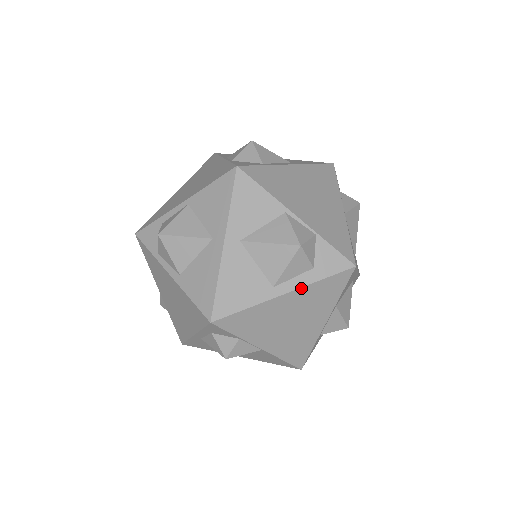
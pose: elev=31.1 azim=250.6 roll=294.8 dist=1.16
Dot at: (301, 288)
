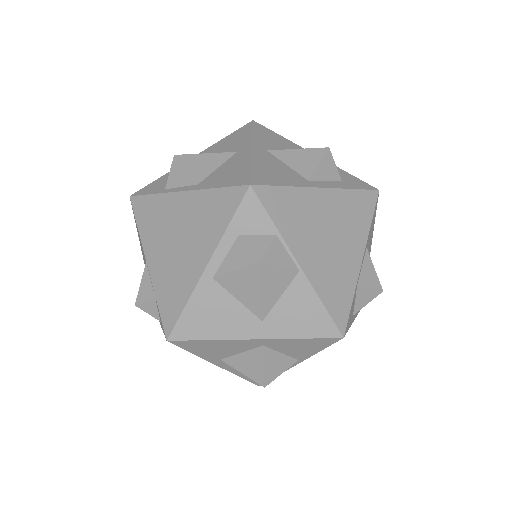
Dot at: (336, 189)
